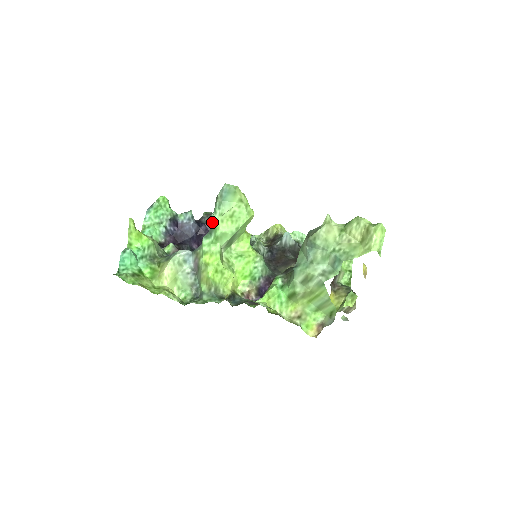
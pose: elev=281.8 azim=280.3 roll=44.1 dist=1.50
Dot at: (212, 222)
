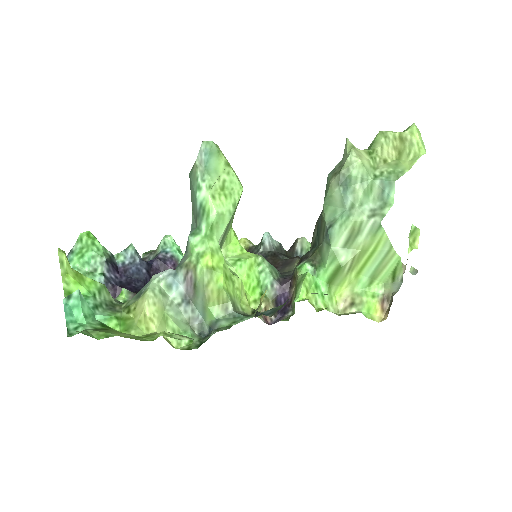
Dot at: (197, 207)
